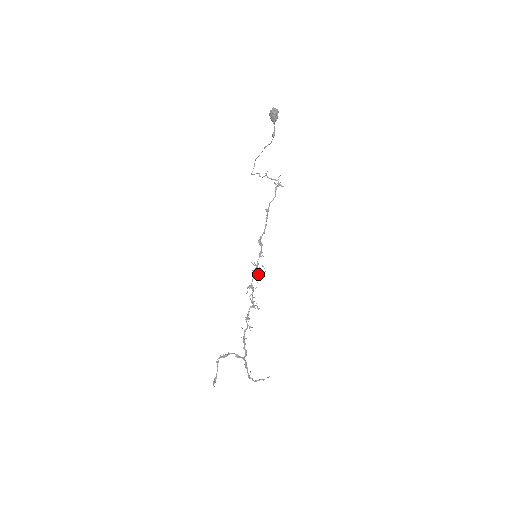
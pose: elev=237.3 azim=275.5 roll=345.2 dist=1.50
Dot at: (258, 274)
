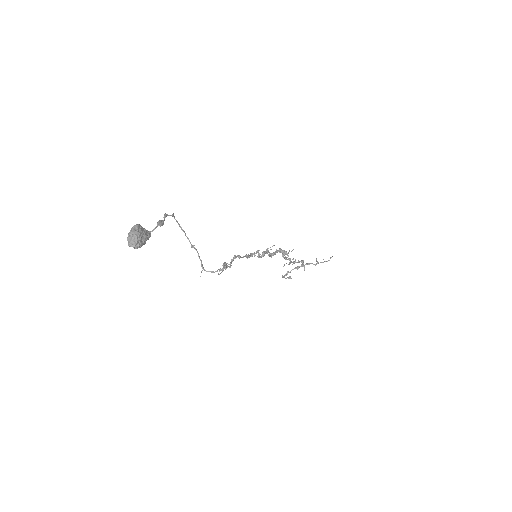
Dot at: occluded
